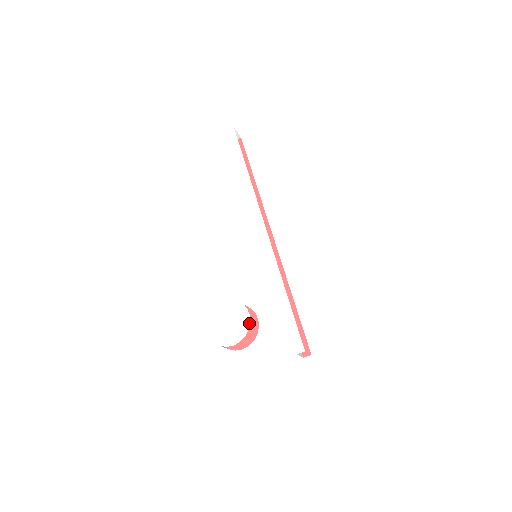
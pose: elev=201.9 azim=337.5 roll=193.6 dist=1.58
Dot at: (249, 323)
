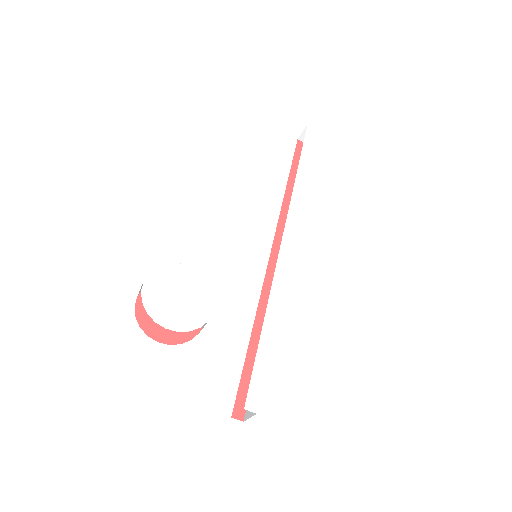
Dot at: (207, 320)
